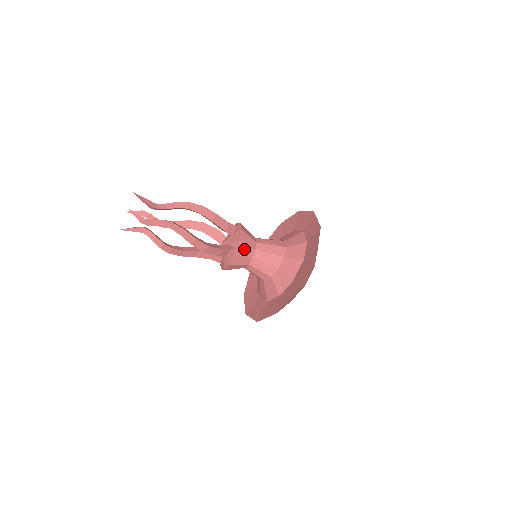
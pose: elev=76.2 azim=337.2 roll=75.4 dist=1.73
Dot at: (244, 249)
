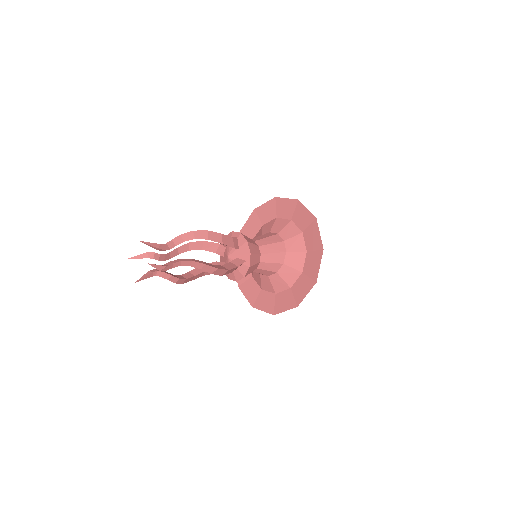
Dot at: (254, 259)
